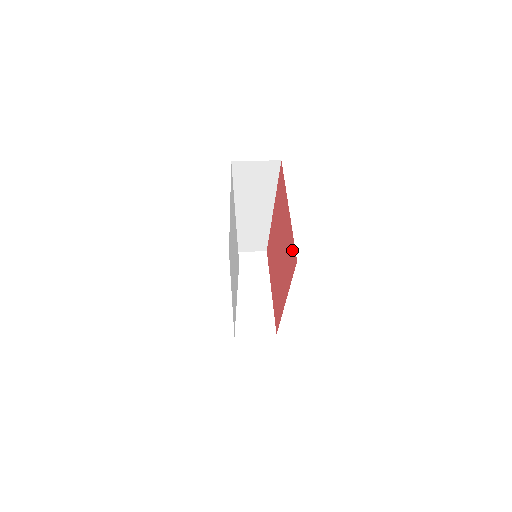
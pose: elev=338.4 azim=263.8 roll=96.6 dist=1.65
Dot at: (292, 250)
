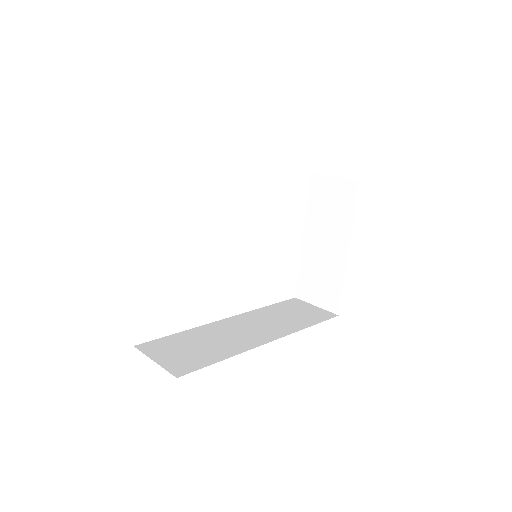
Dot at: occluded
